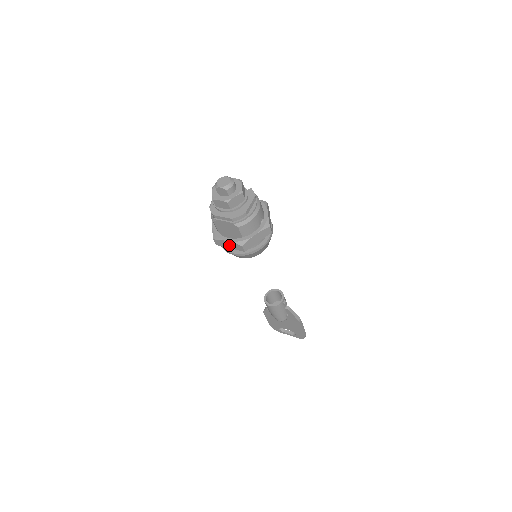
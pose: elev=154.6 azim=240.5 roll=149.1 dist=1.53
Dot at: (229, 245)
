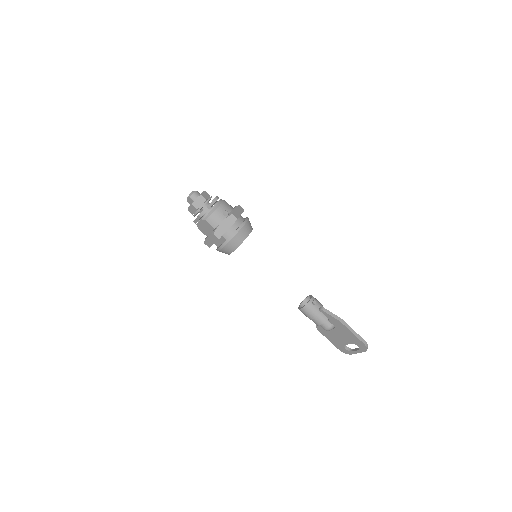
Dot at: (211, 240)
